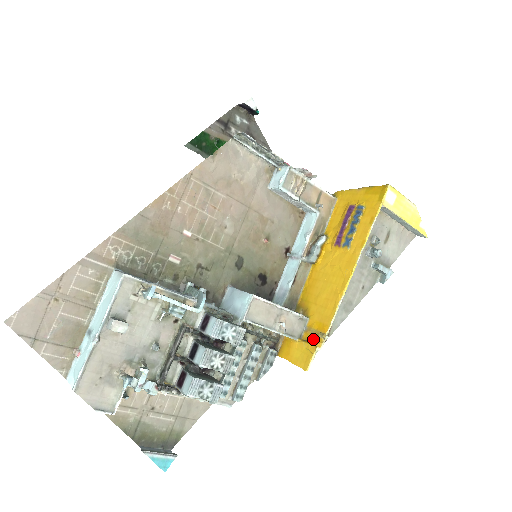
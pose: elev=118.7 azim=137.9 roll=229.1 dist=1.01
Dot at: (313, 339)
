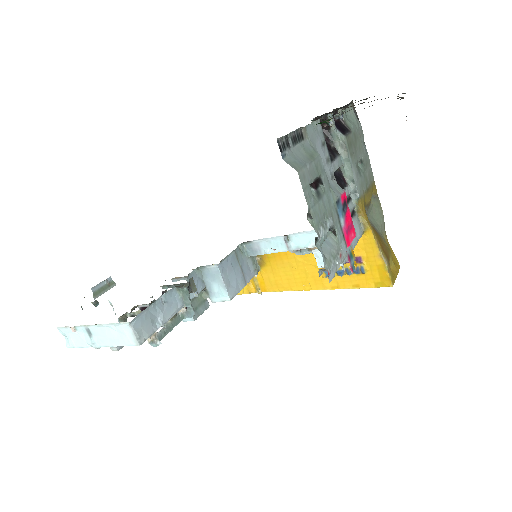
Dot at: (252, 284)
